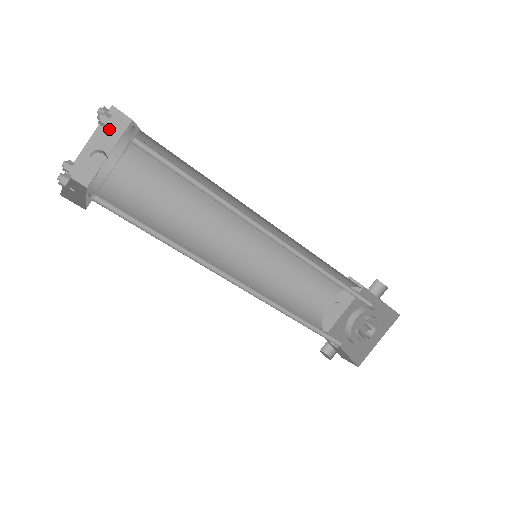
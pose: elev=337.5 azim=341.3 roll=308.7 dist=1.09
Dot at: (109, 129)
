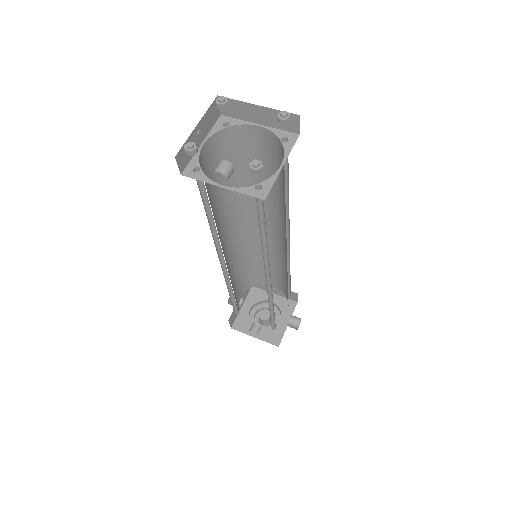
Dot at: occluded
